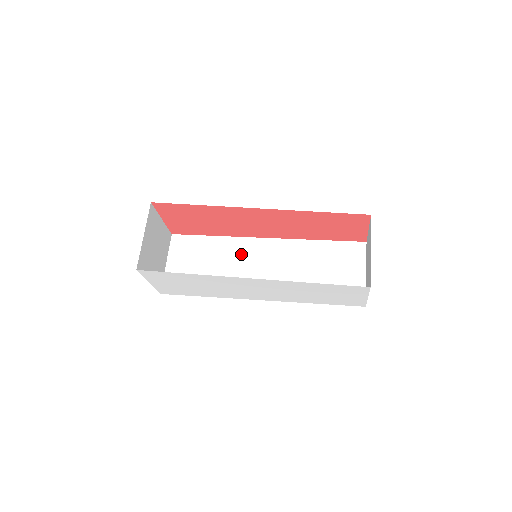
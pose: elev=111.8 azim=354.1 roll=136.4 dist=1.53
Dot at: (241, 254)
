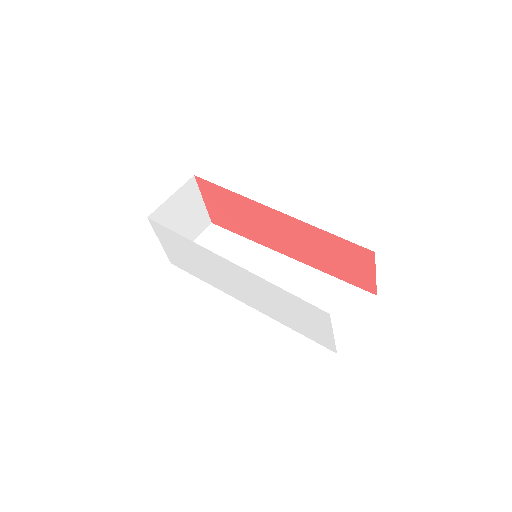
Dot at: (255, 259)
